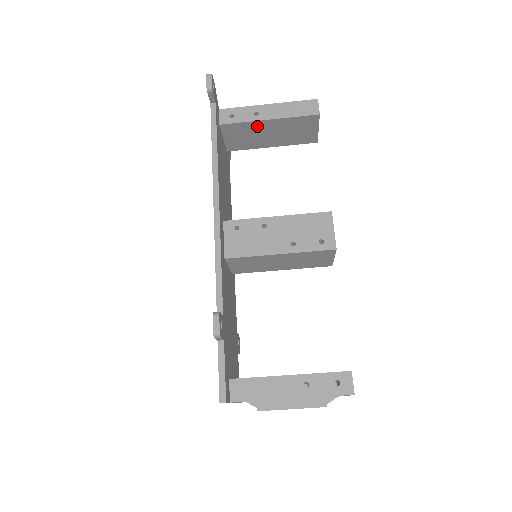
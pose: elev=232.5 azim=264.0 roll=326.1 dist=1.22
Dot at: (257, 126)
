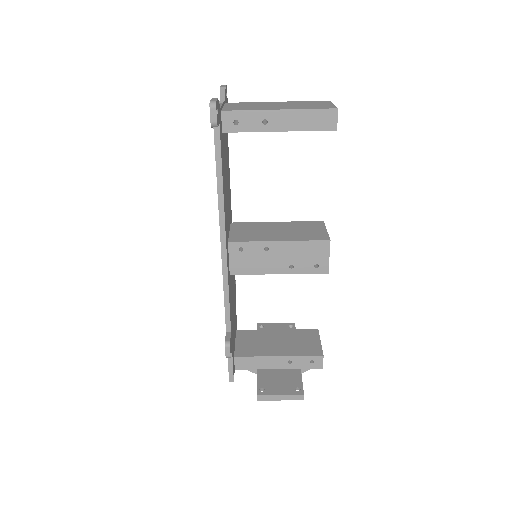
Dot at: occluded
